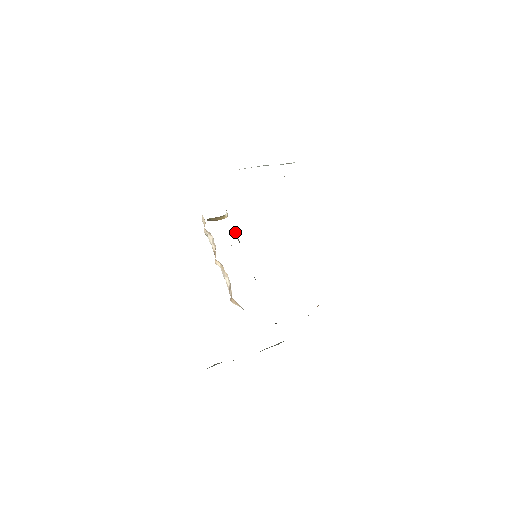
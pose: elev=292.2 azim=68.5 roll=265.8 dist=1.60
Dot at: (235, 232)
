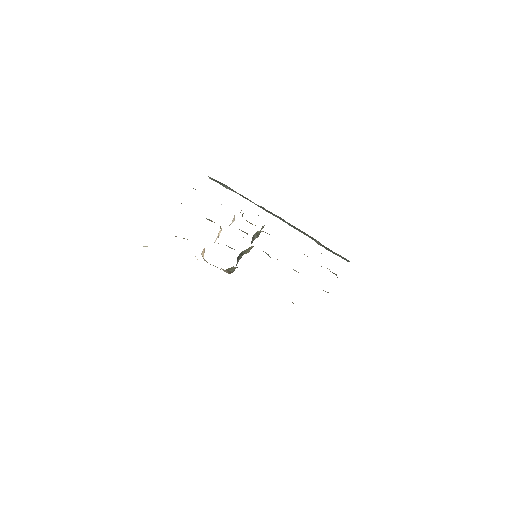
Dot at: (256, 235)
